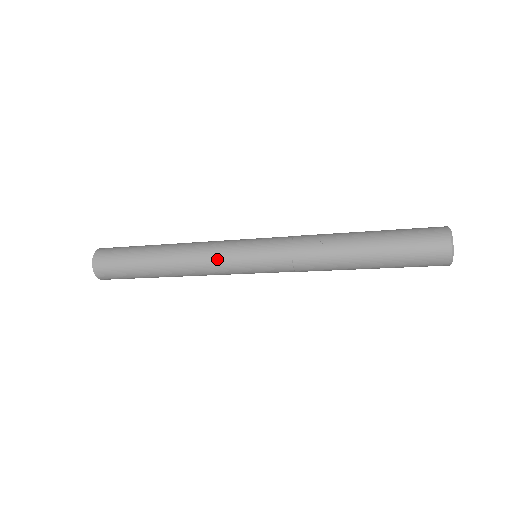
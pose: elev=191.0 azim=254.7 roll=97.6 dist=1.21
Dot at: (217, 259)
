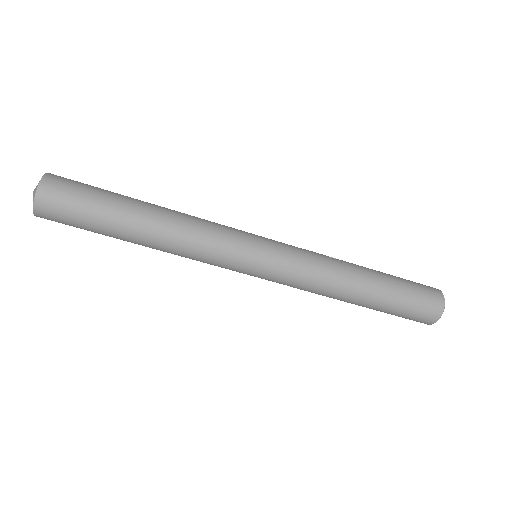
Dot at: (223, 230)
